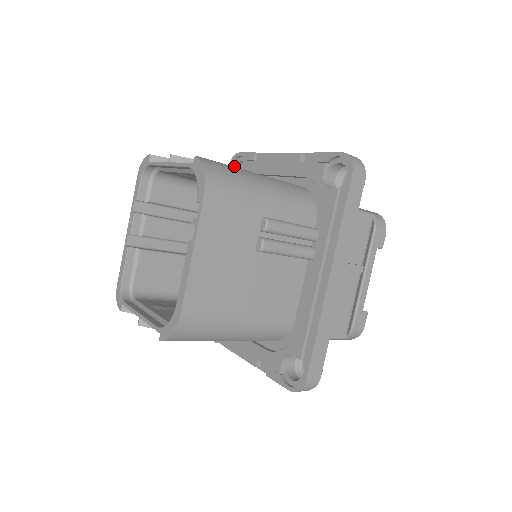
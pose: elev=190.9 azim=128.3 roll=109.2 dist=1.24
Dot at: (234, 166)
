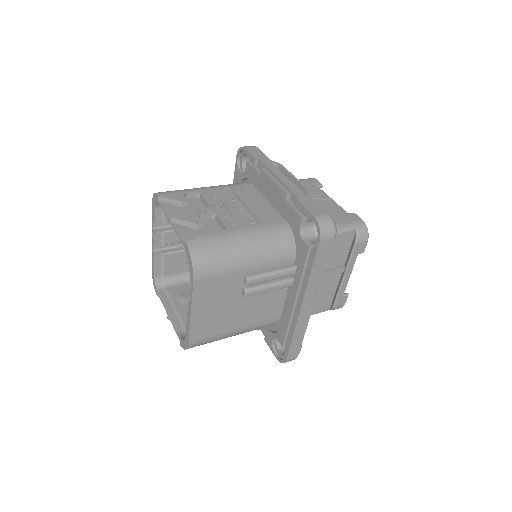
Dot at: (241, 155)
